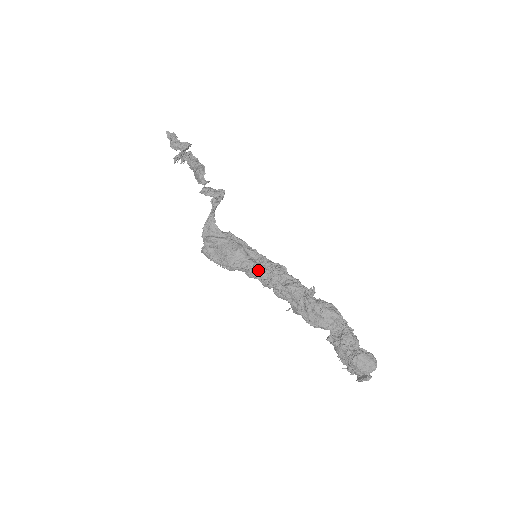
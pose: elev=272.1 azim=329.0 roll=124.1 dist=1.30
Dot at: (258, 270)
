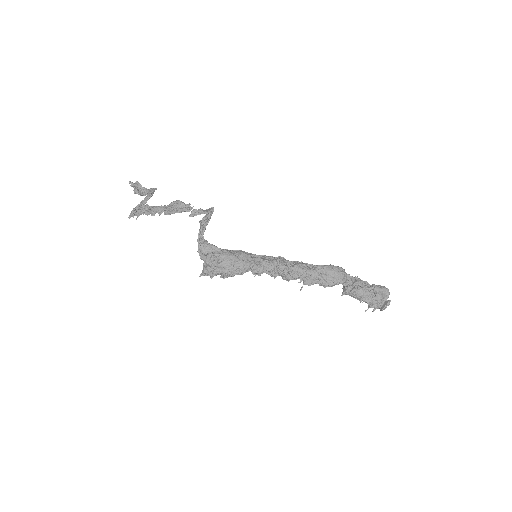
Dot at: (267, 262)
